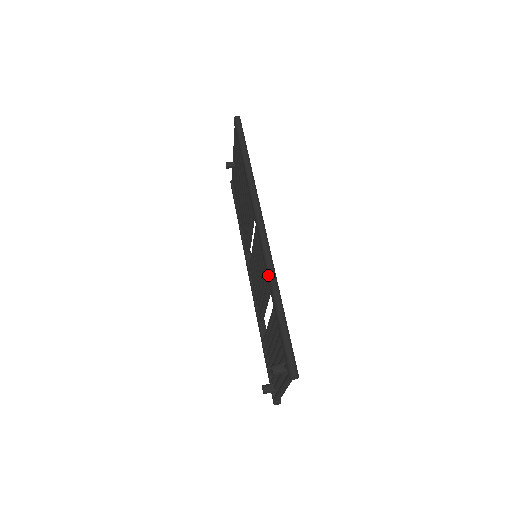
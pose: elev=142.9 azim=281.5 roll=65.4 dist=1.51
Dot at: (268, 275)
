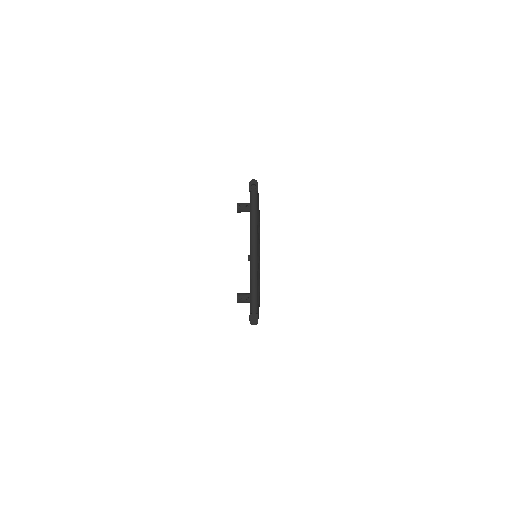
Dot at: occluded
